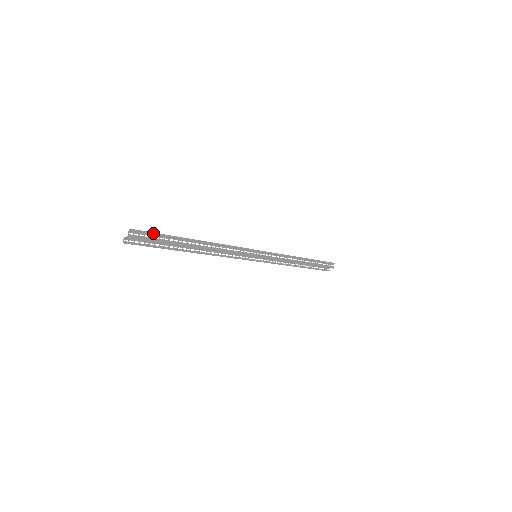
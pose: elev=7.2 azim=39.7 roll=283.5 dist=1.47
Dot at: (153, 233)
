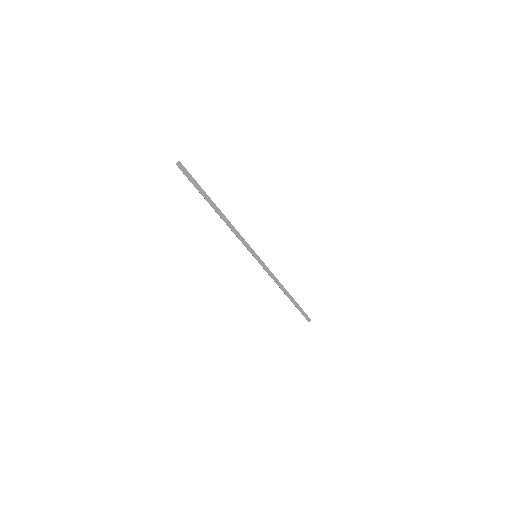
Dot at: occluded
